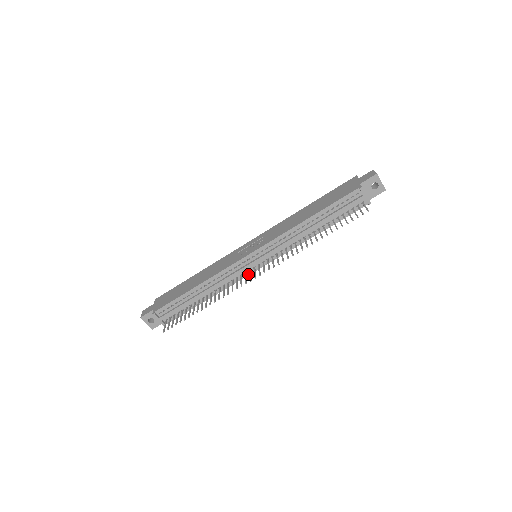
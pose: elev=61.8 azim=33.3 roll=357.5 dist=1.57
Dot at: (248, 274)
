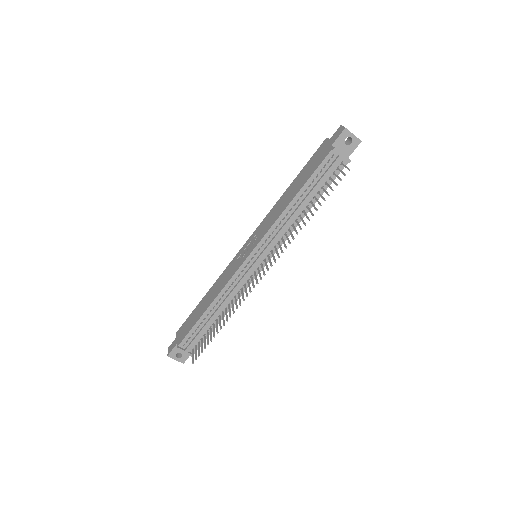
Dot at: (254, 277)
